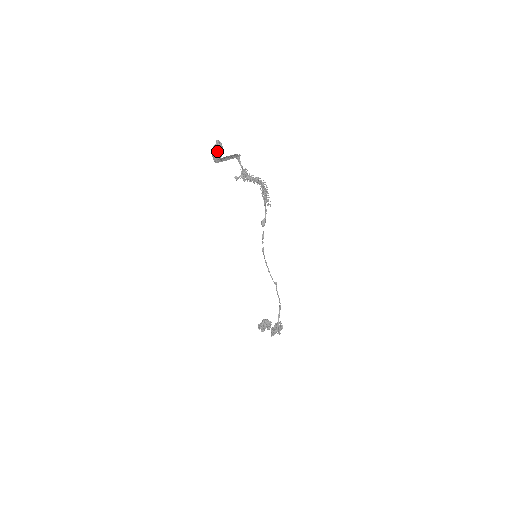
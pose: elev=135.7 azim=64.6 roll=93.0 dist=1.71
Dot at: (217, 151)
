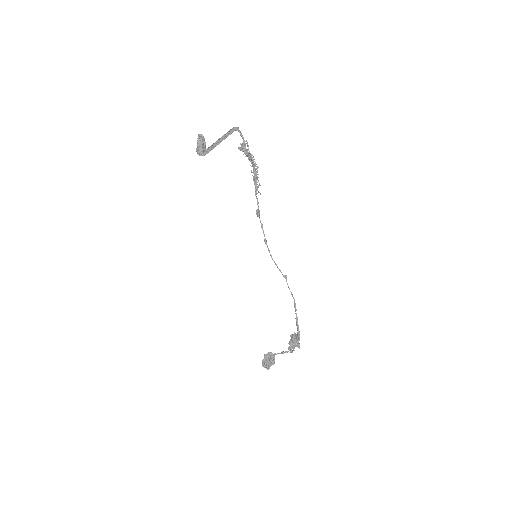
Dot at: (202, 143)
